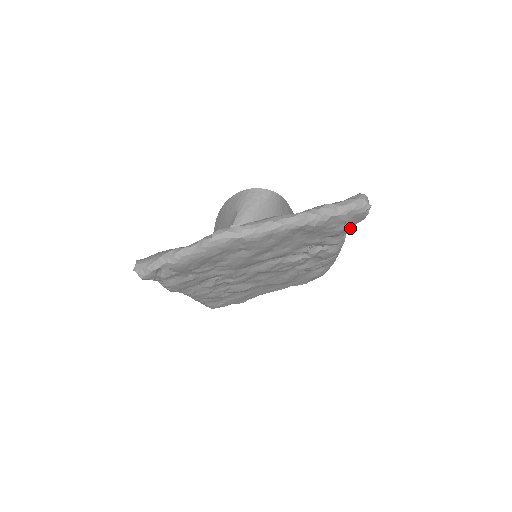
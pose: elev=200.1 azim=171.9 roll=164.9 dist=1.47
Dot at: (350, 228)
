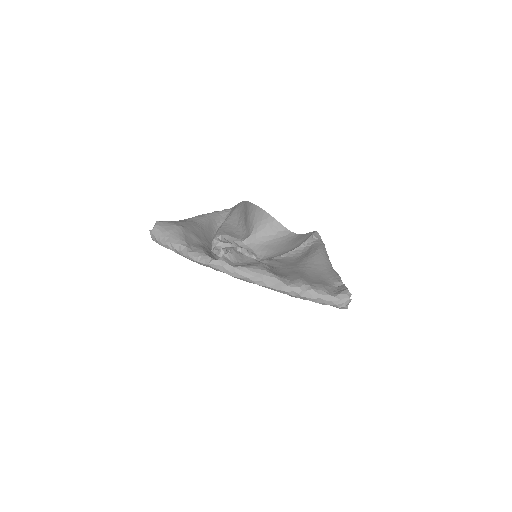
Dot at: occluded
